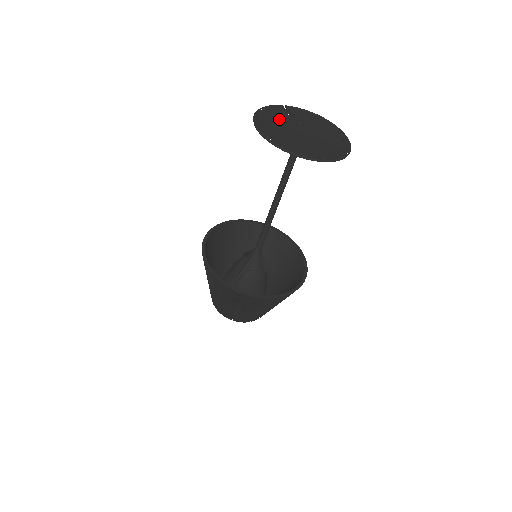
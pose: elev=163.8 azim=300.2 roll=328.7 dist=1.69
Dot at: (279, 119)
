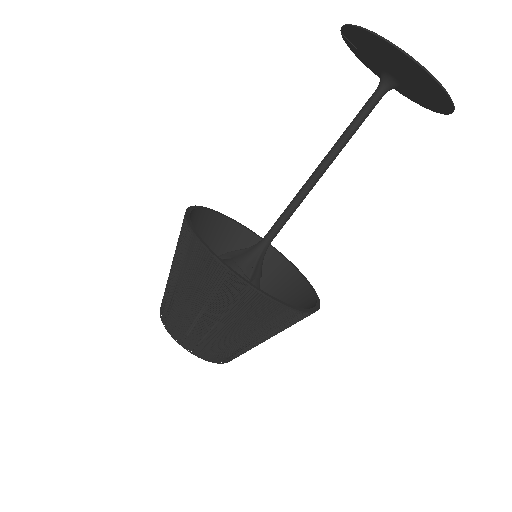
Dot at: occluded
